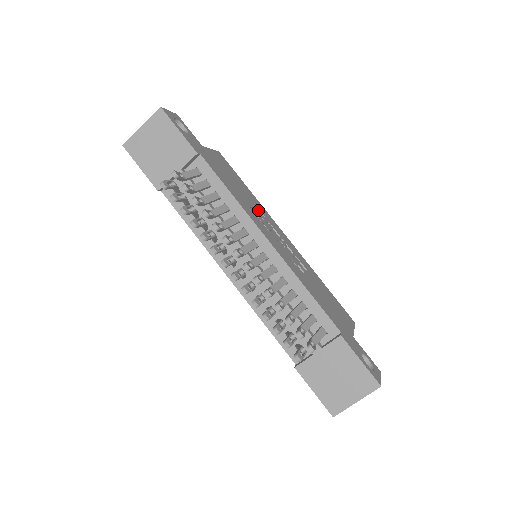
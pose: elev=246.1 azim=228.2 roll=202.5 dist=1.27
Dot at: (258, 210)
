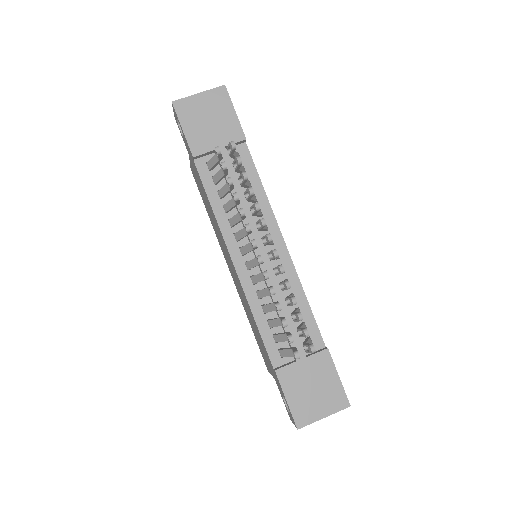
Dot at: occluded
